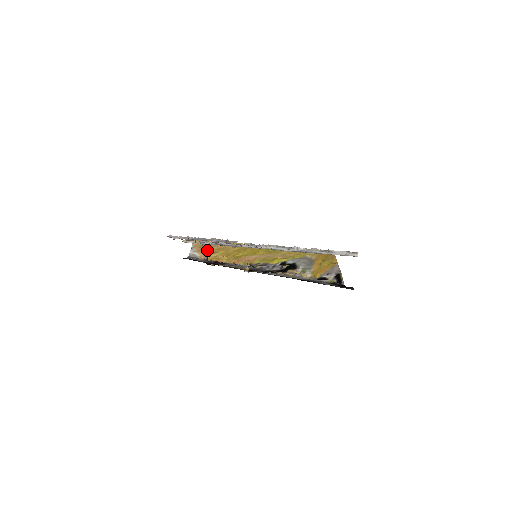
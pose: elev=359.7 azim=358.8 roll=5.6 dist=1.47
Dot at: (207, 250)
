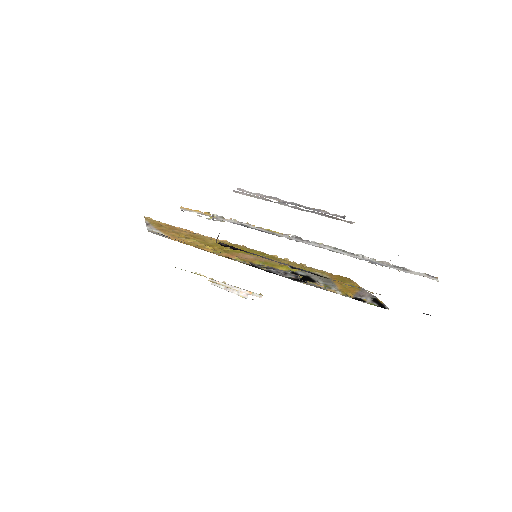
Dot at: (174, 232)
